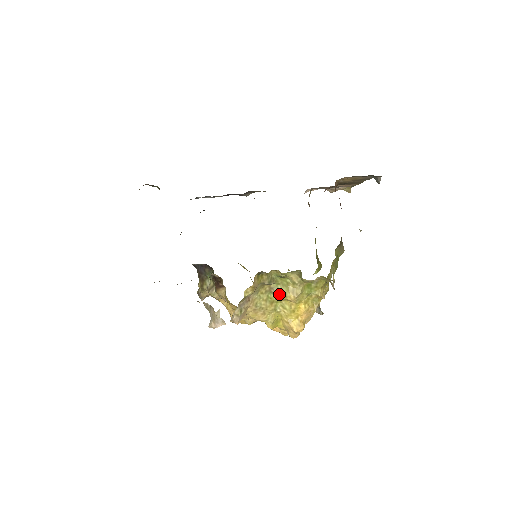
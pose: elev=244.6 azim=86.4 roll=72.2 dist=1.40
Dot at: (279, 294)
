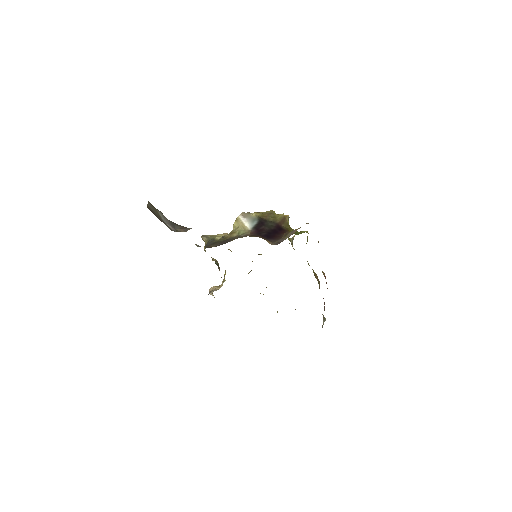
Dot at: occluded
